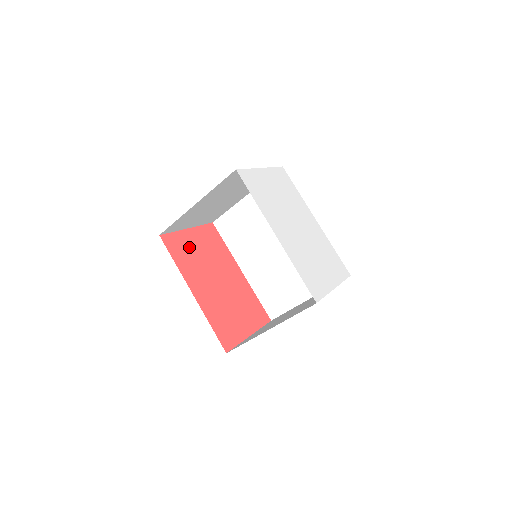
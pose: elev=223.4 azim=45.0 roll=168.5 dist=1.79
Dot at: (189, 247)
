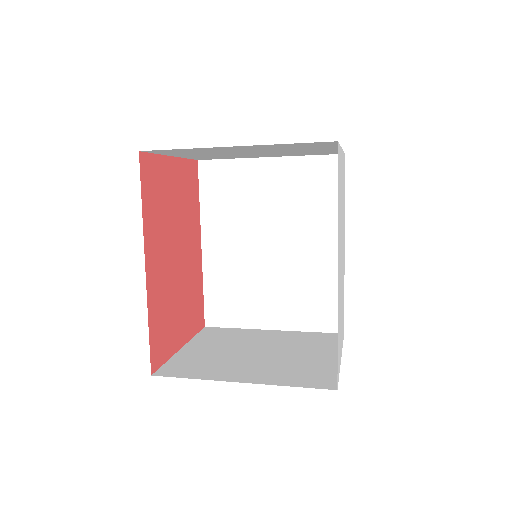
Dot at: (165, 187)
